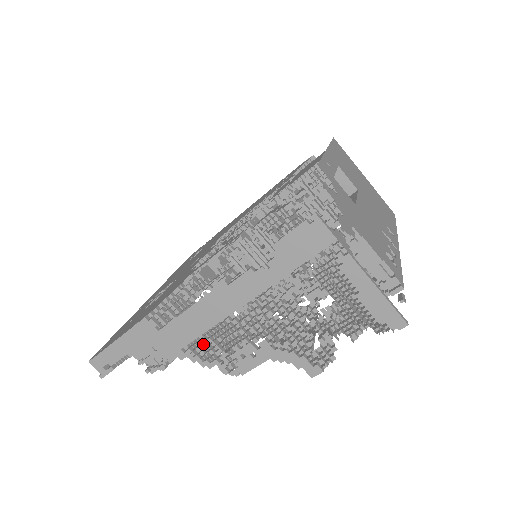
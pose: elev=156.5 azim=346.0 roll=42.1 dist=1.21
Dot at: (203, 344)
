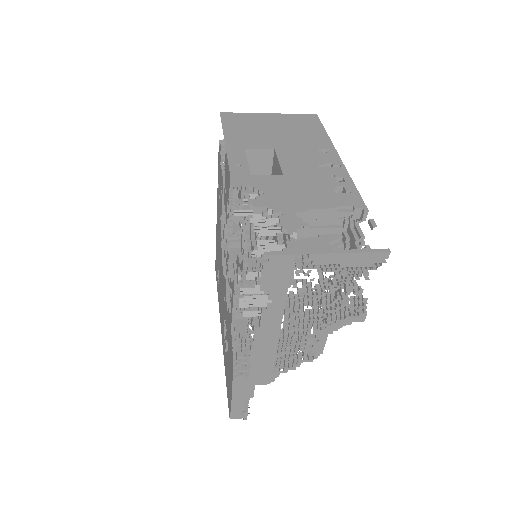
Dot at: (281, 359)
